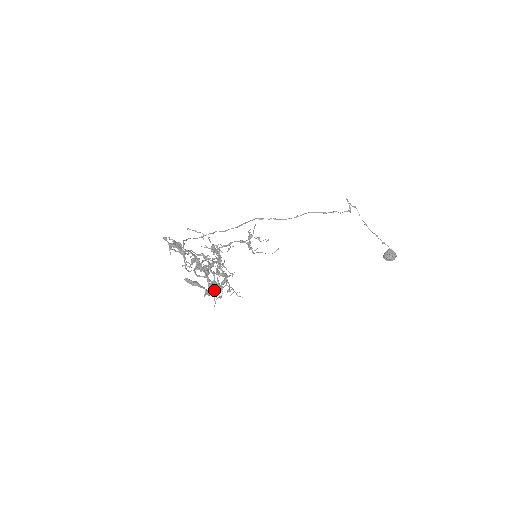
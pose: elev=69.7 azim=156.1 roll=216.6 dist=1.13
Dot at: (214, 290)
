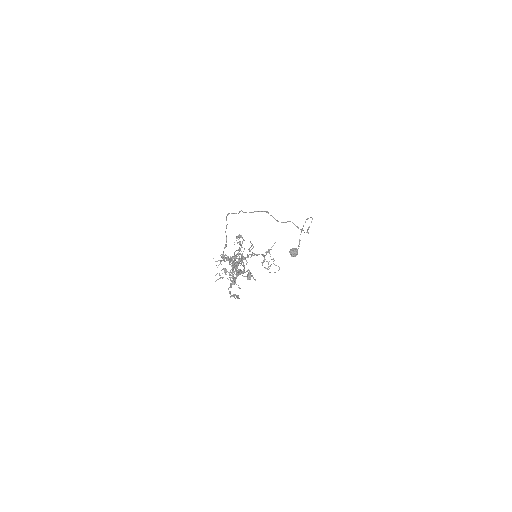
Dot at: occluded
